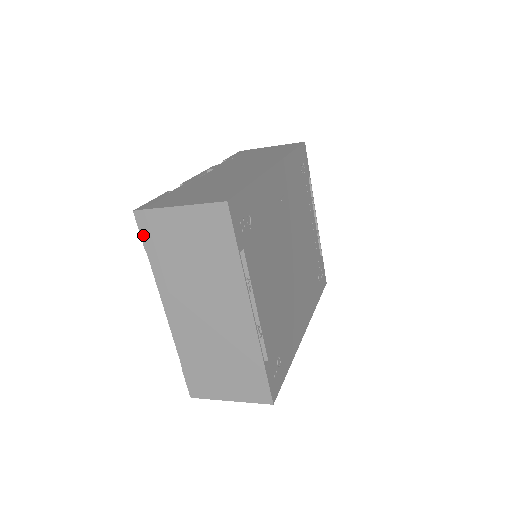
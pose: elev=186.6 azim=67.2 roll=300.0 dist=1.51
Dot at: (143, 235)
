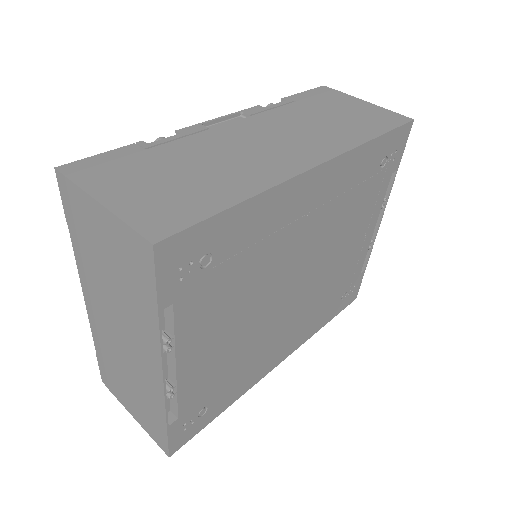
Dot at: (64, 204)
